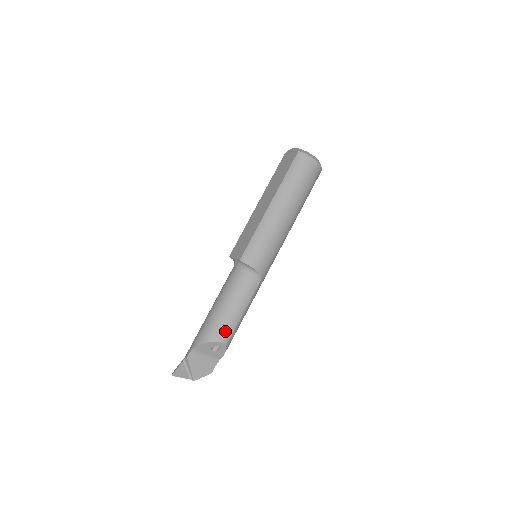
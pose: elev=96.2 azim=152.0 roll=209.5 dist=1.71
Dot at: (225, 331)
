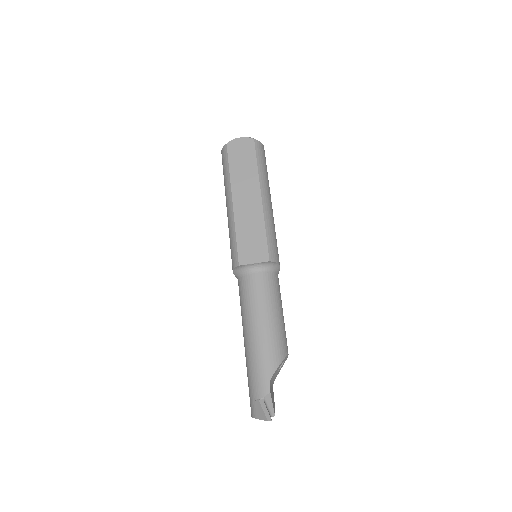
Dot at: (286, 341)
